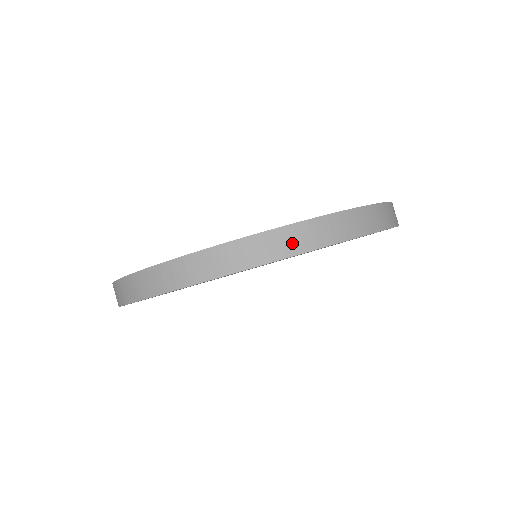
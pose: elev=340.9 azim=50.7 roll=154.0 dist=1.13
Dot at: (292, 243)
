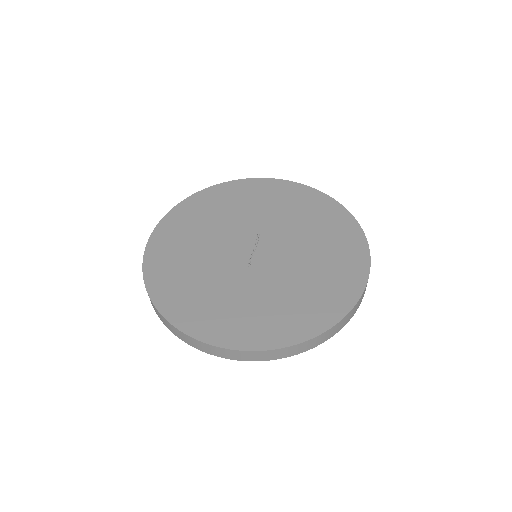
Dot at: (175, 332)
